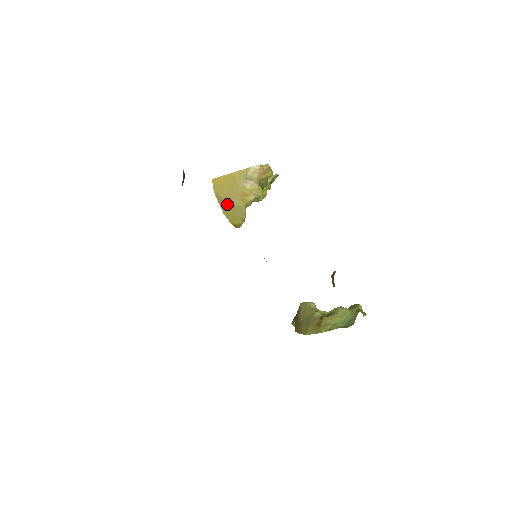
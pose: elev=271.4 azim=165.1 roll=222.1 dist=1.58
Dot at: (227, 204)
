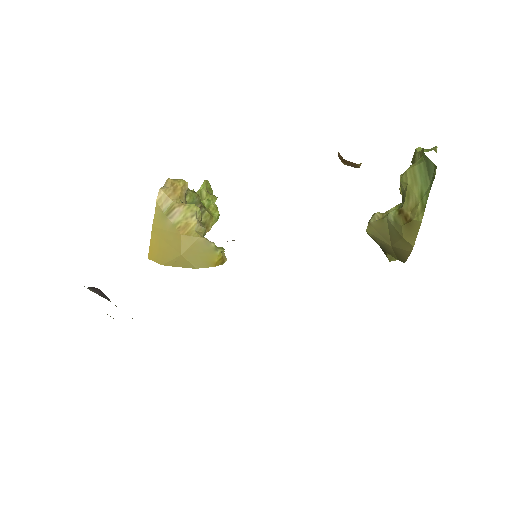
Dot at: (184, 257)
